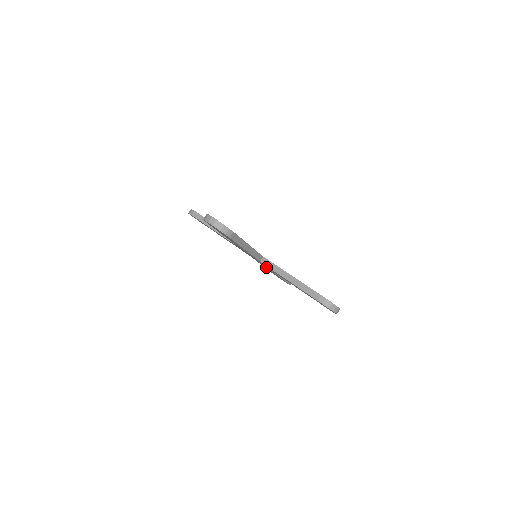
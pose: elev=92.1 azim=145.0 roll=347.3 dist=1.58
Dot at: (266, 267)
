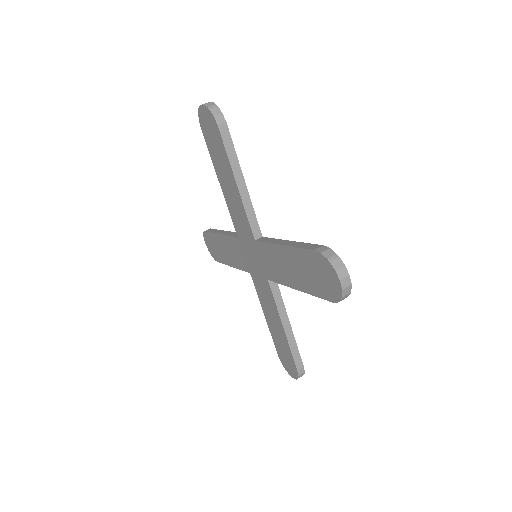
Dot at: (266, 292)
